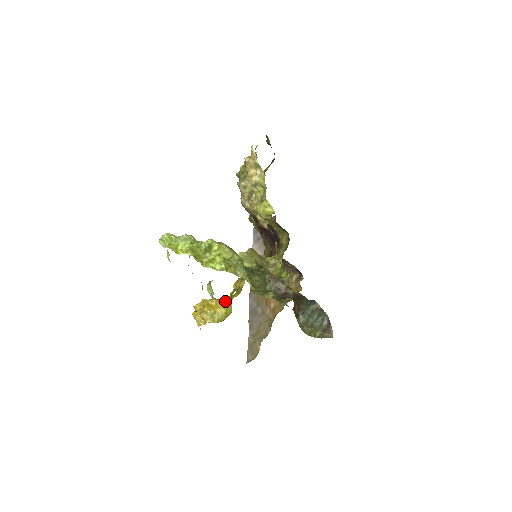
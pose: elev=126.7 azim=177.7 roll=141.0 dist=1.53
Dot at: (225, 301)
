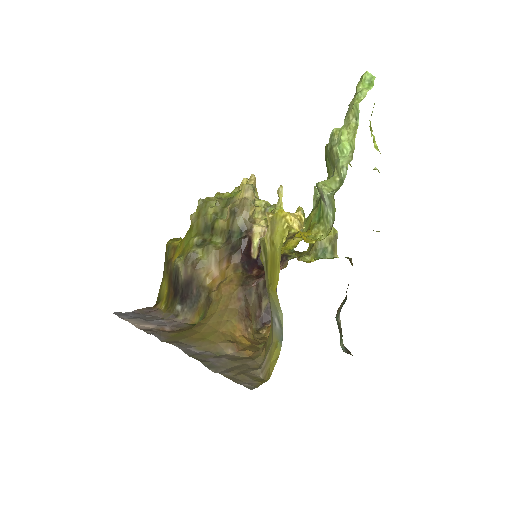
Dot at: (295, 236)
